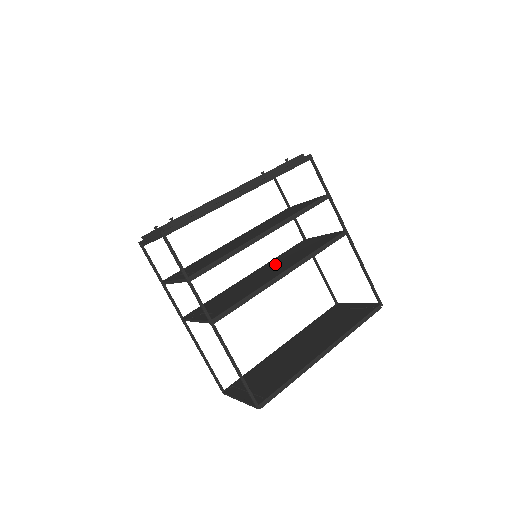
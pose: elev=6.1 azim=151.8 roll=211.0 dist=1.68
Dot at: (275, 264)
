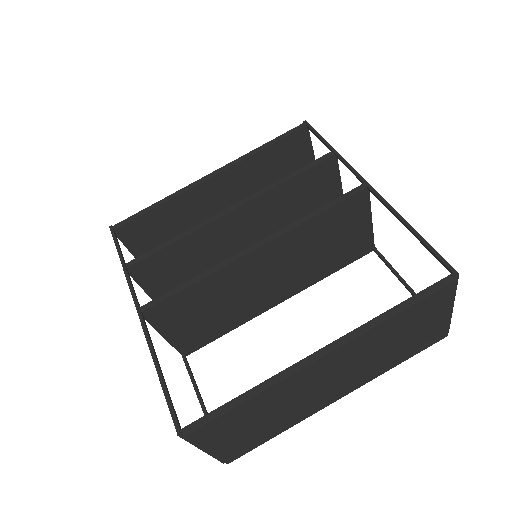
Dot at: occluded
